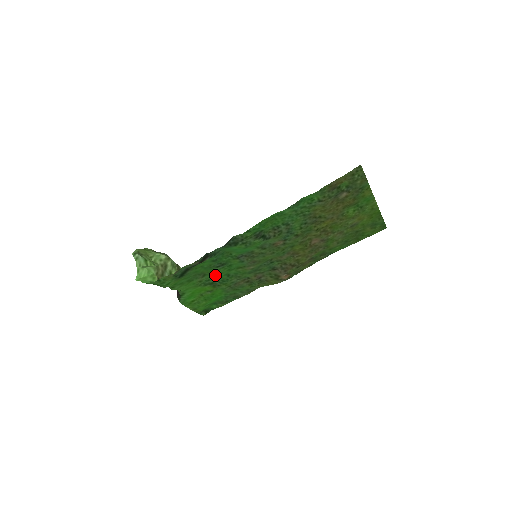
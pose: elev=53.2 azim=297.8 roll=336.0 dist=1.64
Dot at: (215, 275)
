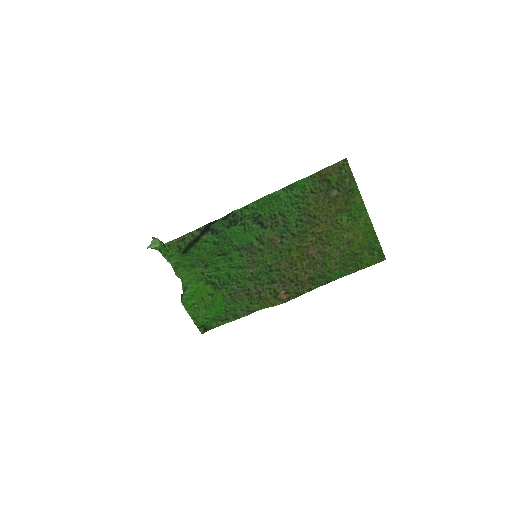
Dot at: (217, 270)
